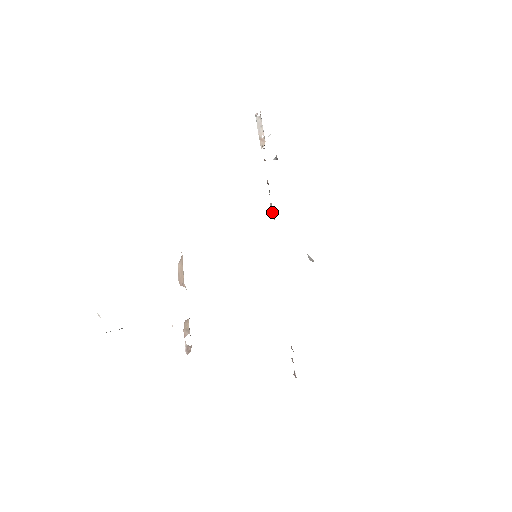
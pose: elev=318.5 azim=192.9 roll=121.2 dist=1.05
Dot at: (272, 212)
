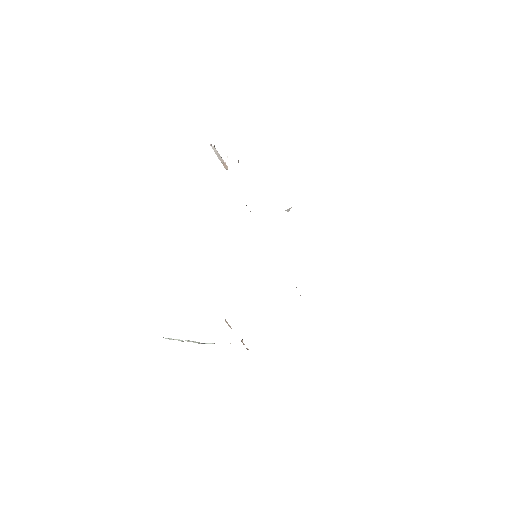
Dot at: occluded
